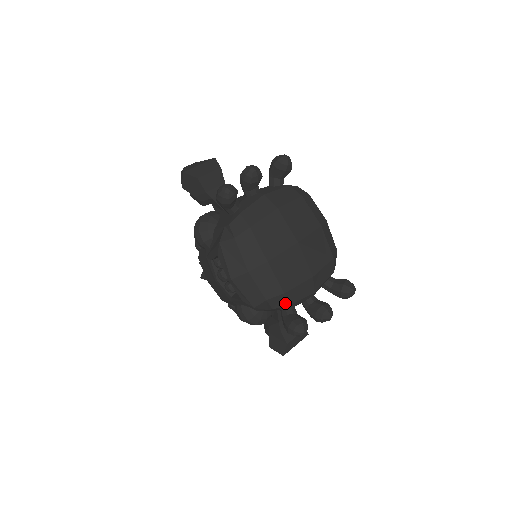
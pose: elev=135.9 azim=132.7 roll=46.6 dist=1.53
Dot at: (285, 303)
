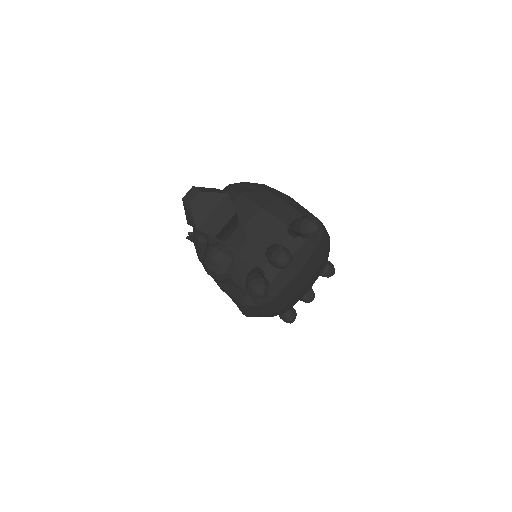
Dot at: occluded
